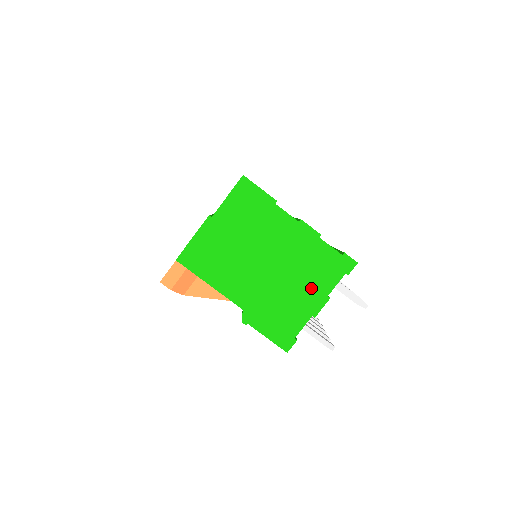
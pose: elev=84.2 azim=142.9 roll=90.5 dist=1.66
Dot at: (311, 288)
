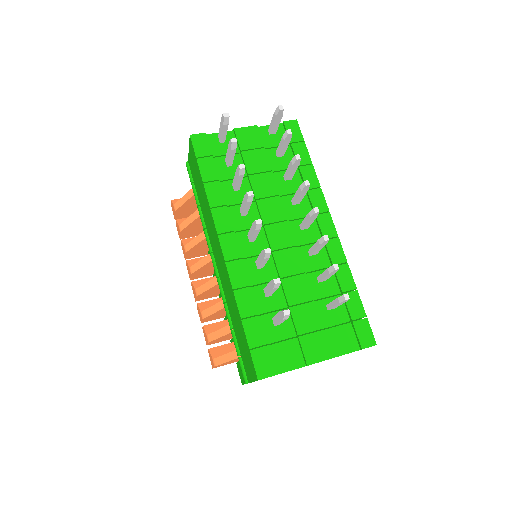
Dot at: occluded
